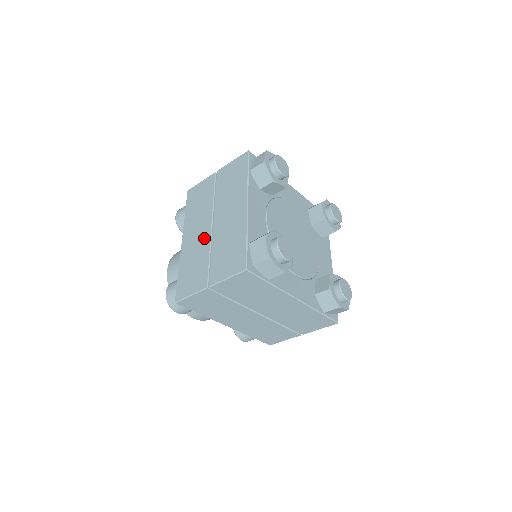
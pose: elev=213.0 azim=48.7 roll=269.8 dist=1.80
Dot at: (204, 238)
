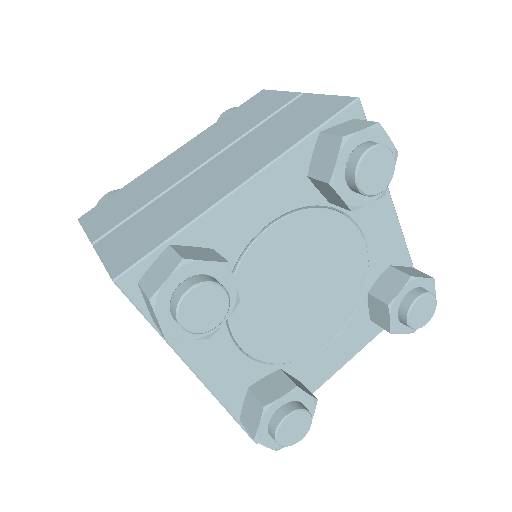
Dot at: occluded
